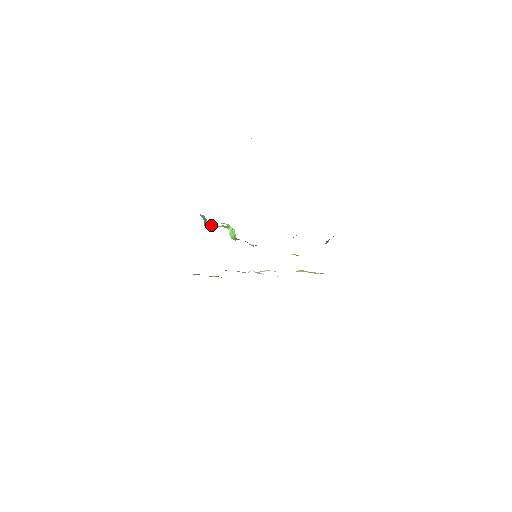
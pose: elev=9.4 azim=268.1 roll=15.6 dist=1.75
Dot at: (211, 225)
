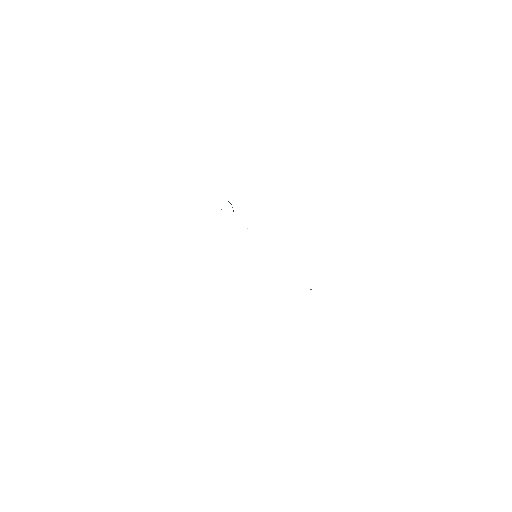
Dot at: occluded
